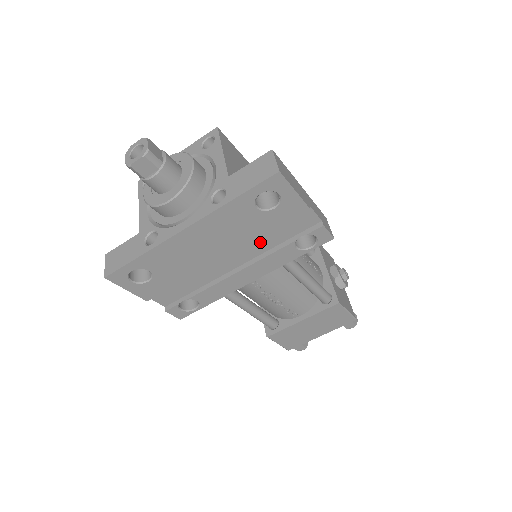
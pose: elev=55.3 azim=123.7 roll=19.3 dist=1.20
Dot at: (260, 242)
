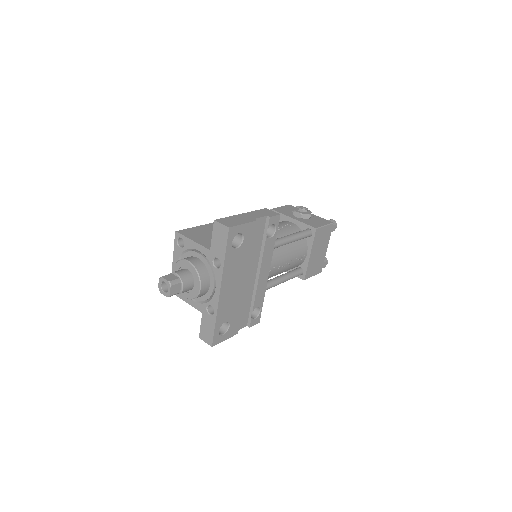
Dot at: (253, 255)
